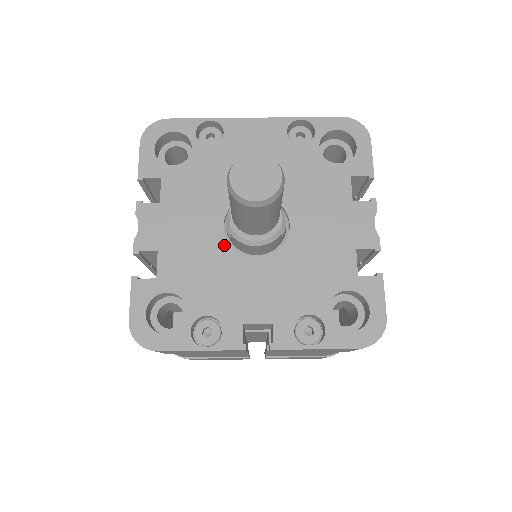
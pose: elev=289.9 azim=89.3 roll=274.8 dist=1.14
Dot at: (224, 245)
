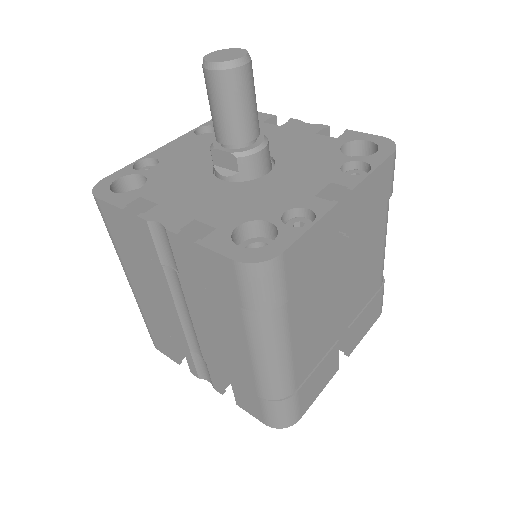
Dot at: (238, 185)
